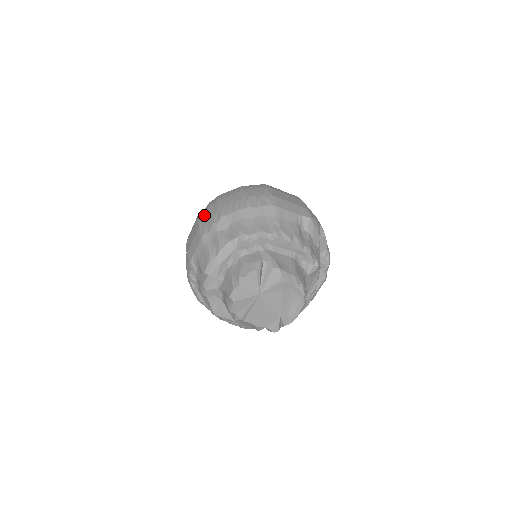
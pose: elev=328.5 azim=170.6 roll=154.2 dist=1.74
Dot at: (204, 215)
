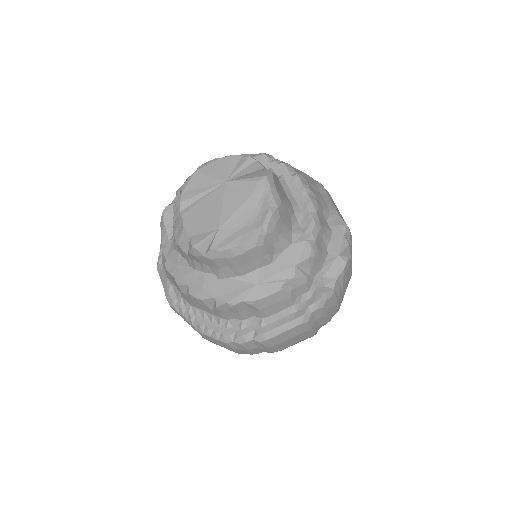
Dot at: occluded
